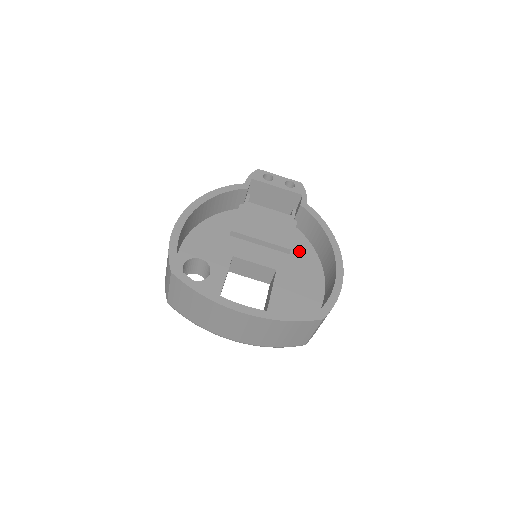
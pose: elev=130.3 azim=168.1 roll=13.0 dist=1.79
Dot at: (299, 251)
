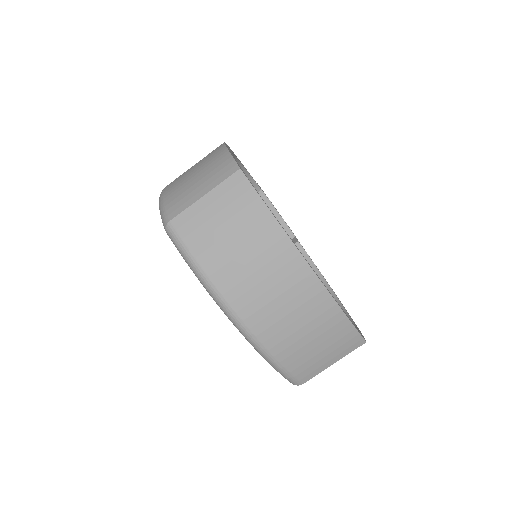
Dot at: occluded
